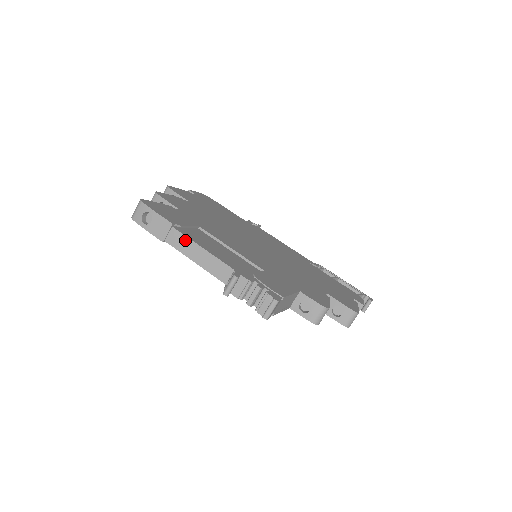
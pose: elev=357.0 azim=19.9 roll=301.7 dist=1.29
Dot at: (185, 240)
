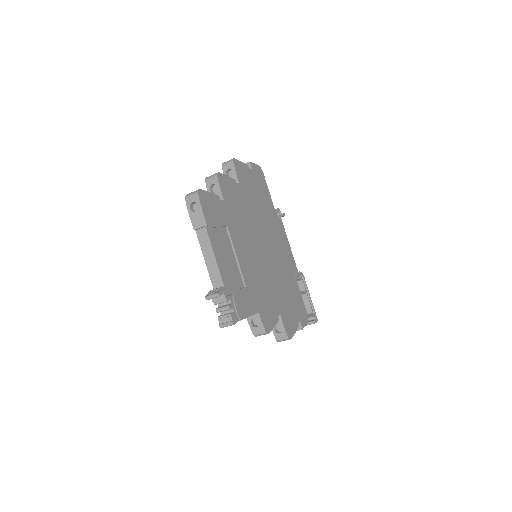
Dot at: (208, 241)
